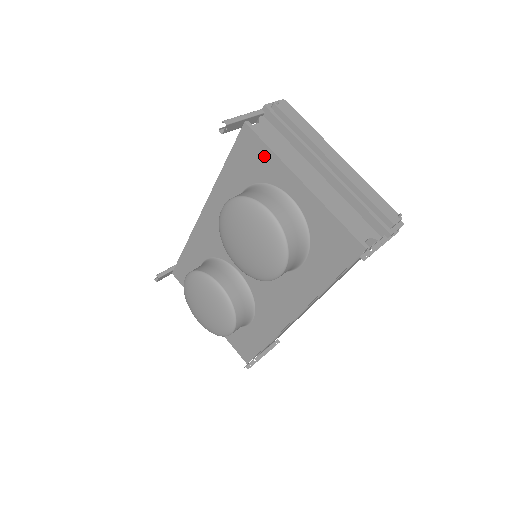
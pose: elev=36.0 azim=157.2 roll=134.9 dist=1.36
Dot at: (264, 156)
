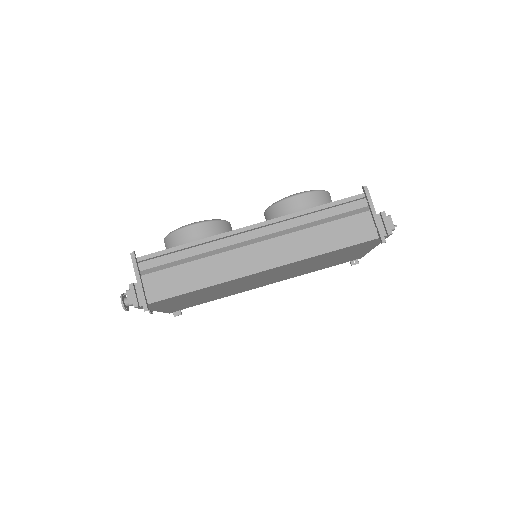
Dot at: occluded
